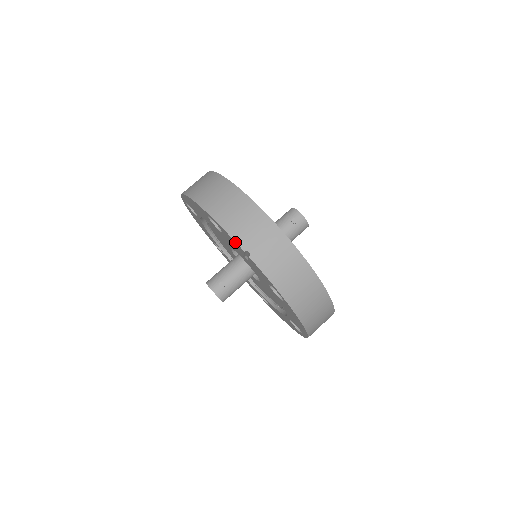
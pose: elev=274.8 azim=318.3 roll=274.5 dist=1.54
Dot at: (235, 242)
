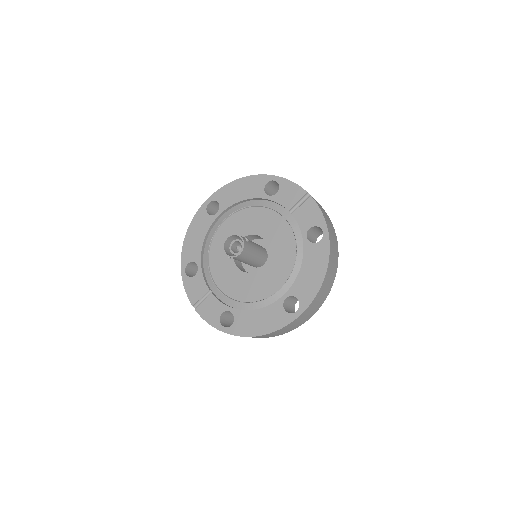
Dot at: (299, 188)
